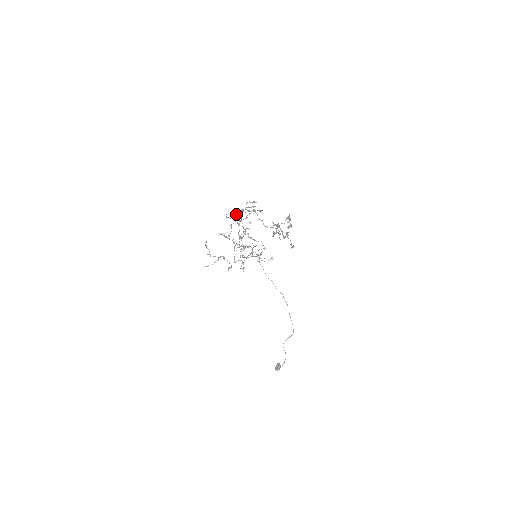
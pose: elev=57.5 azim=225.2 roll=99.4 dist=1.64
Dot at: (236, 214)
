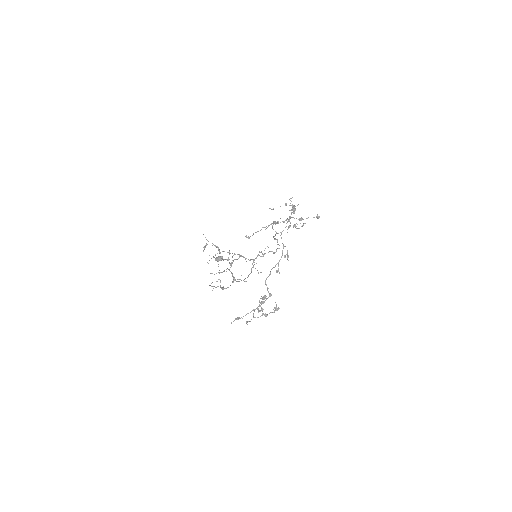
Dot at: (288, 219)
